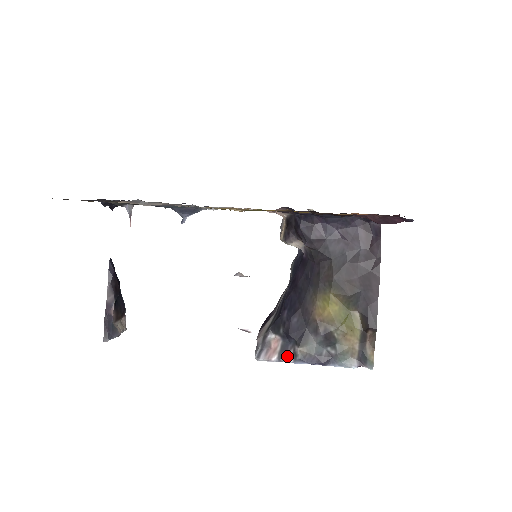
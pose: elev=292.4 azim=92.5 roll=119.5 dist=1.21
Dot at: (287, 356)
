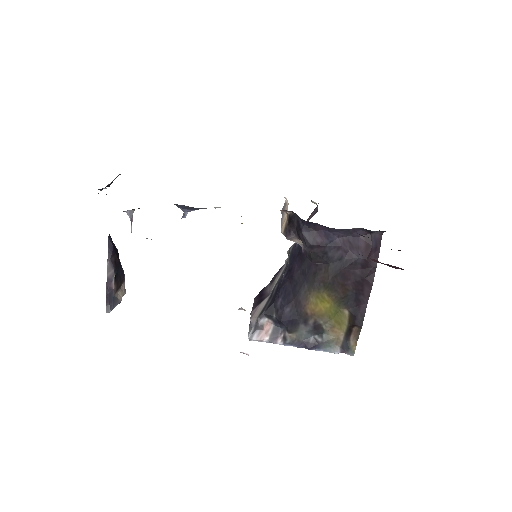
Dot at: (277, 339)
